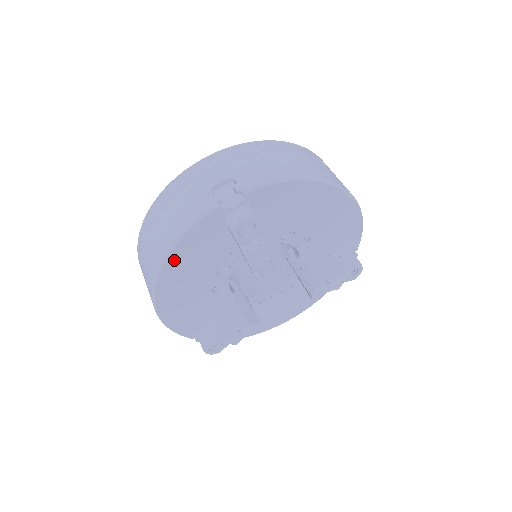
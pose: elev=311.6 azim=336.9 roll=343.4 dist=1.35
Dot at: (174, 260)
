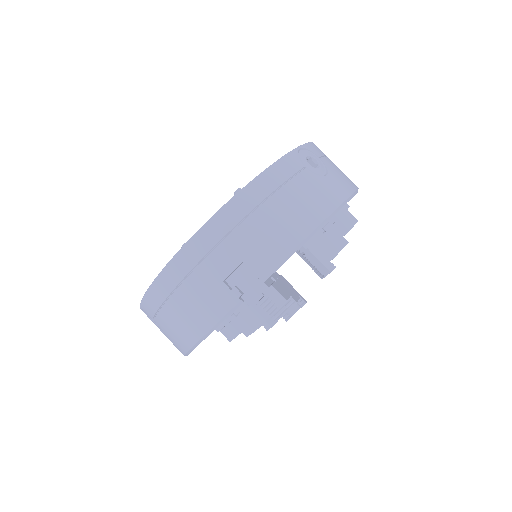
Dot at: occluded
